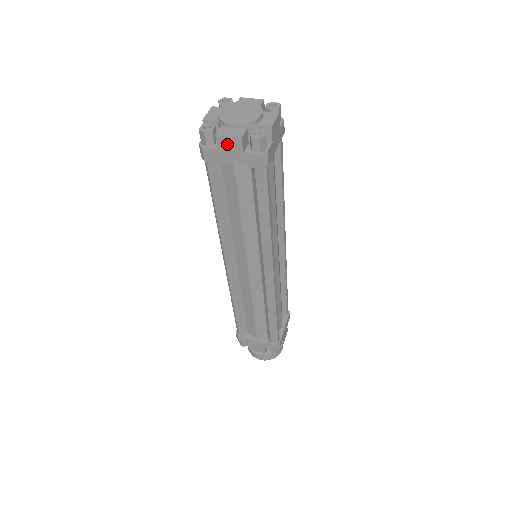
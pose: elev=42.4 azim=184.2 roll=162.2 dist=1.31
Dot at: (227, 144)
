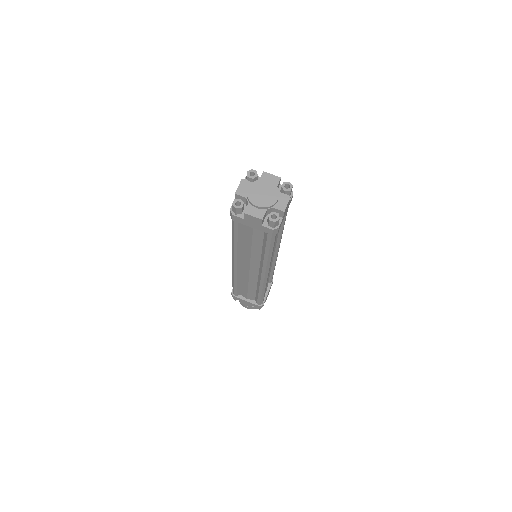
Dot at: (251, 219)
